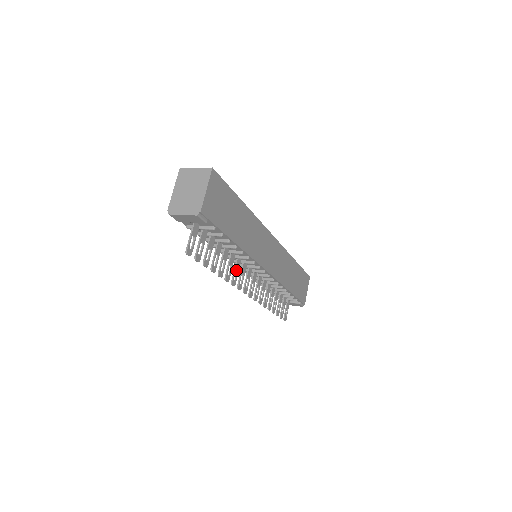
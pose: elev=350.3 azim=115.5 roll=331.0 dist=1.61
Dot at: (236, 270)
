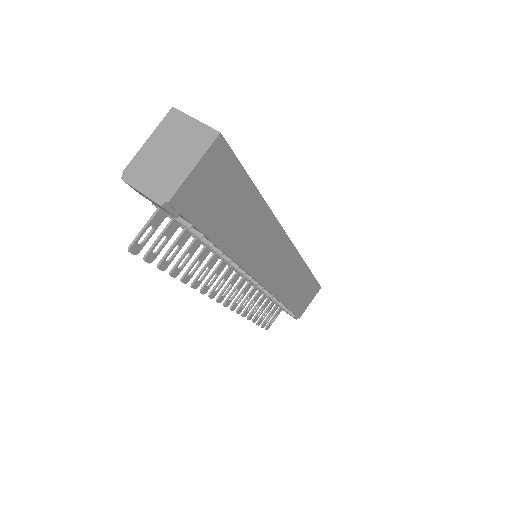
Dot at: (216, 273)
